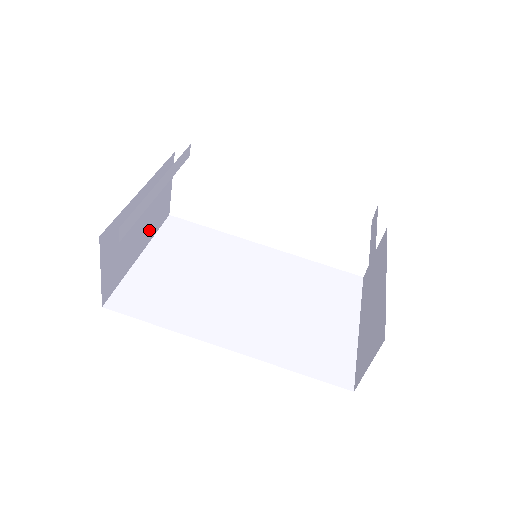
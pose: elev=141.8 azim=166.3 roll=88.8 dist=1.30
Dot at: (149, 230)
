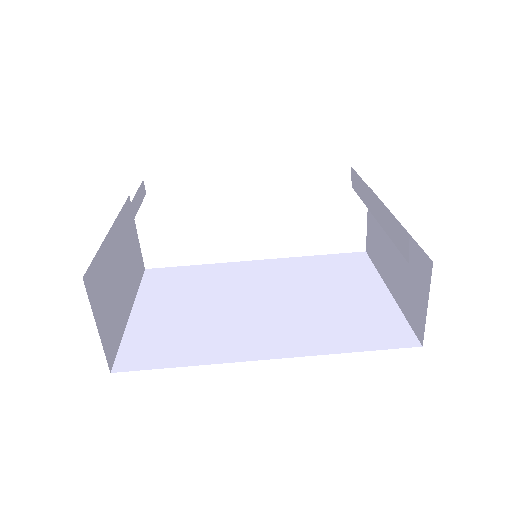
Dot at: (131, 283)
